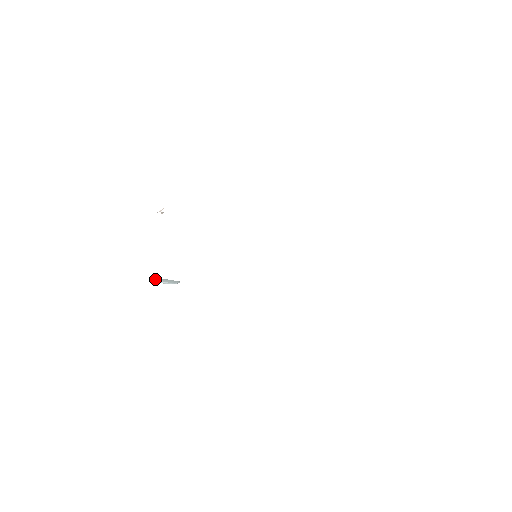
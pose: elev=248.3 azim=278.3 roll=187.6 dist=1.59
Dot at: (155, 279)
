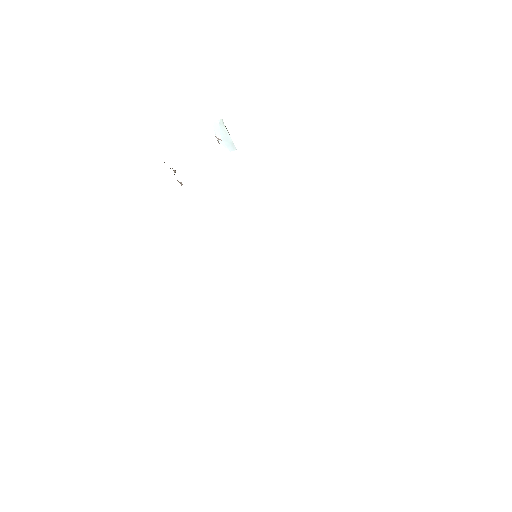
Dot at: (219, 125)
